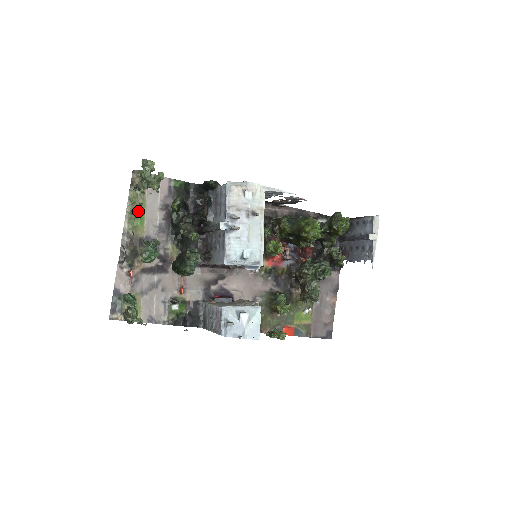
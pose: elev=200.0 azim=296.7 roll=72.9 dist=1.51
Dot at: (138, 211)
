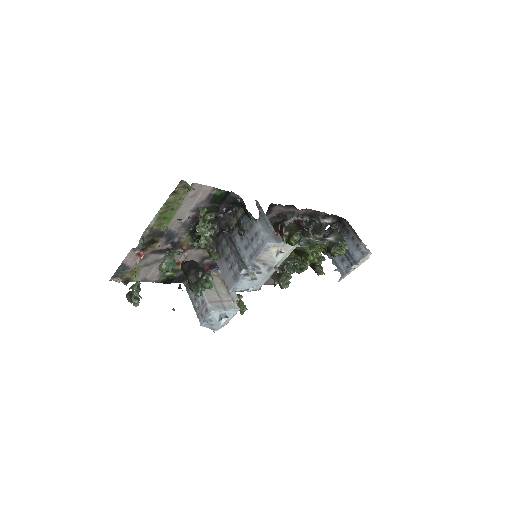
Dot at: (170, 212)
